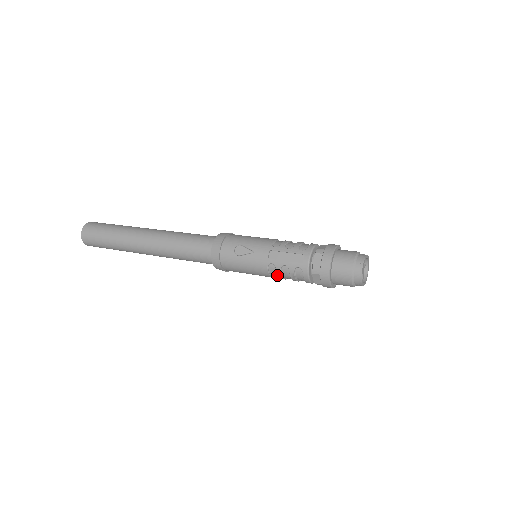
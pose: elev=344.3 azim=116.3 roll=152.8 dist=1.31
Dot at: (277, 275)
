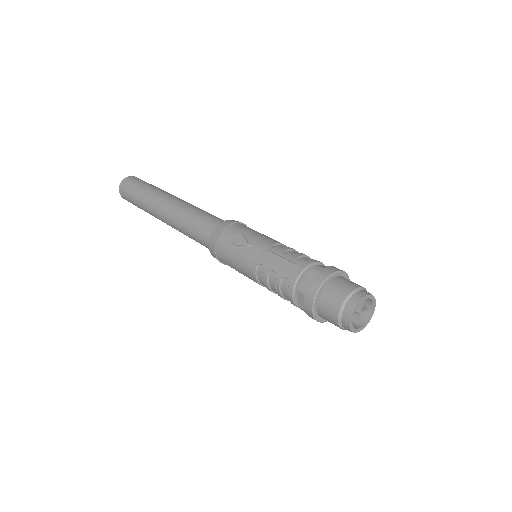
Dot at: (263, 281)
